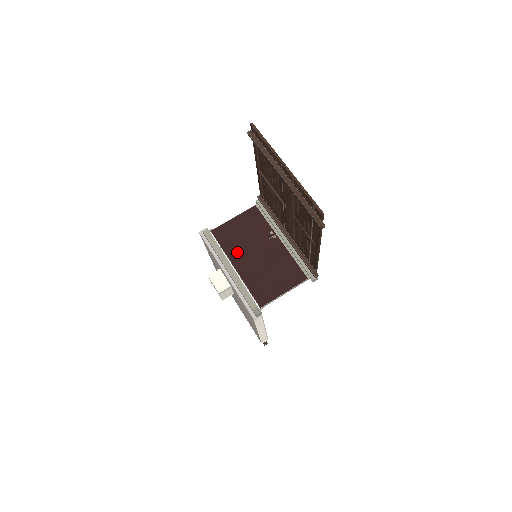
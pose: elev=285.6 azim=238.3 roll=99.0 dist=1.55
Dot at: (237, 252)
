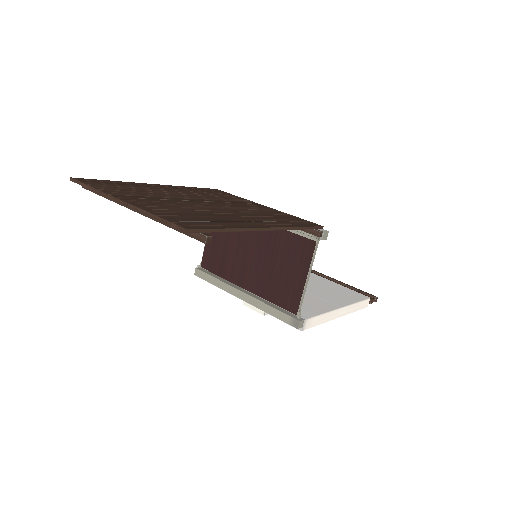
Dot at: (235, 270)
